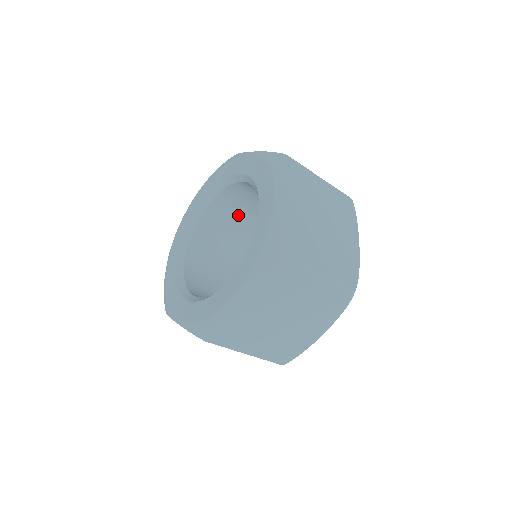
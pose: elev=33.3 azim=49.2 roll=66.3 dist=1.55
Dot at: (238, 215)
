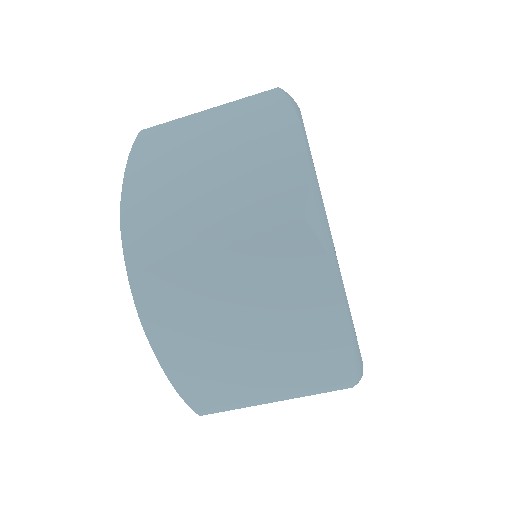
Dot at: occluded
